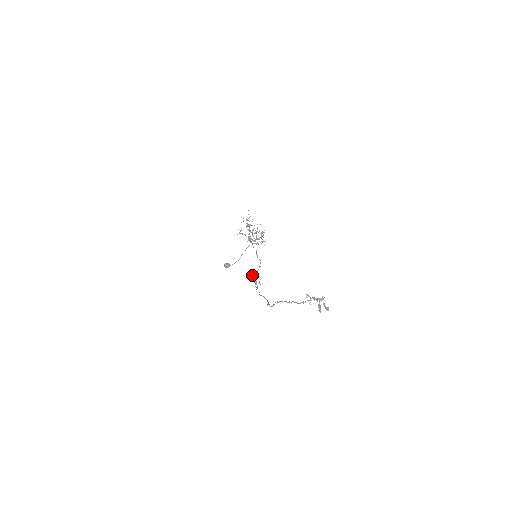
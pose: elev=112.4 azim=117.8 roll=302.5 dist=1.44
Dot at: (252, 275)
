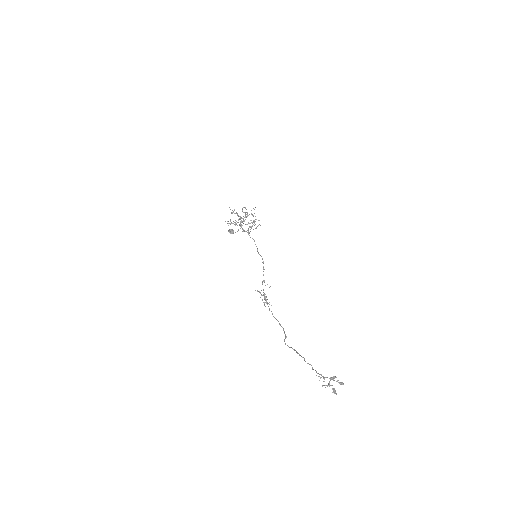
Dot at: (260, 293)
